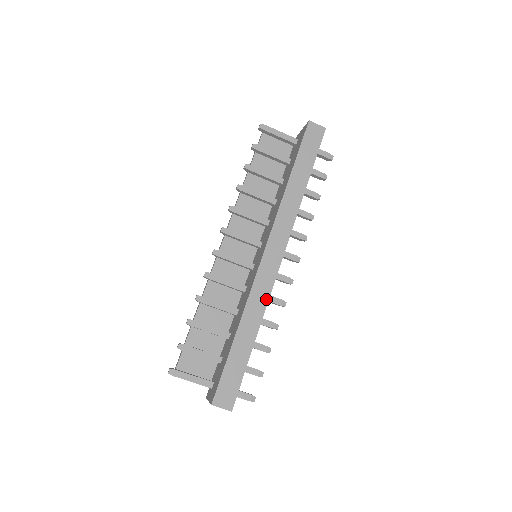
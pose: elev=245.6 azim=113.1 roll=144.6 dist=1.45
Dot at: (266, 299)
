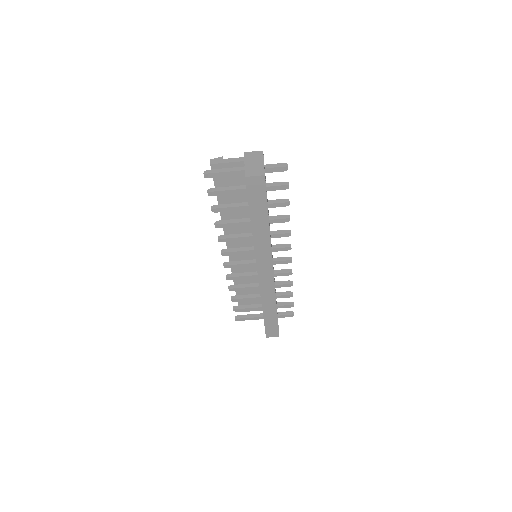
Dot at: (273, 293)
